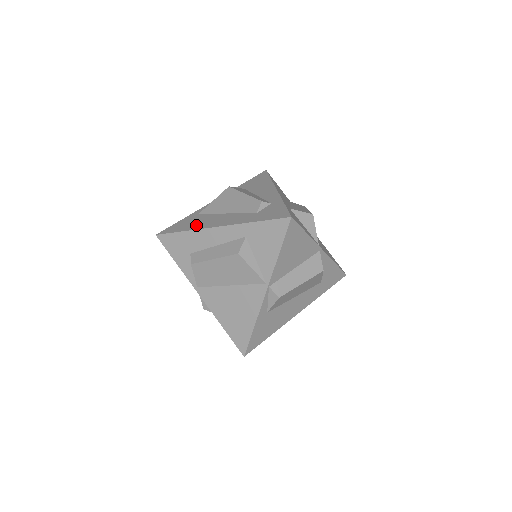
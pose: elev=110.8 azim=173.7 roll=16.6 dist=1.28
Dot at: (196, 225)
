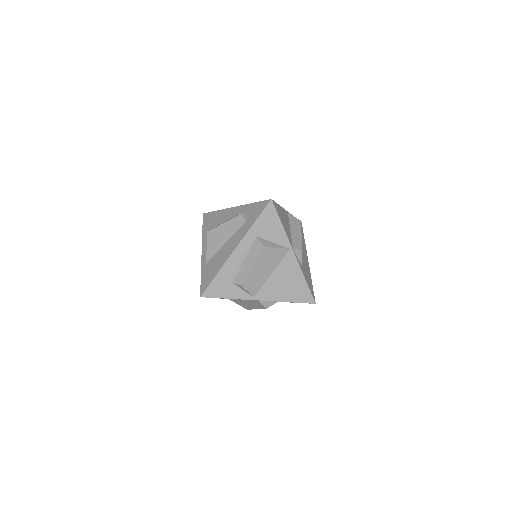
Dot at: (219, 265)
